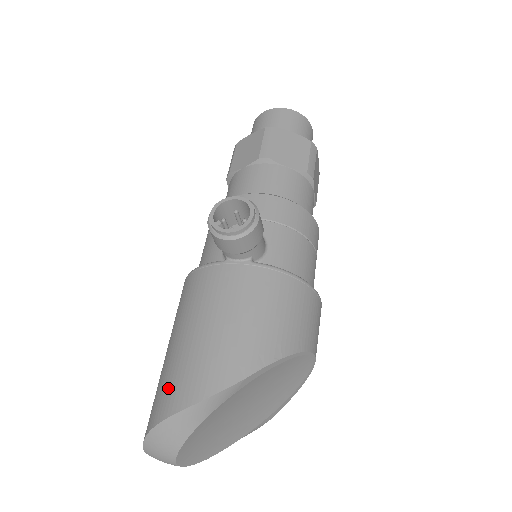
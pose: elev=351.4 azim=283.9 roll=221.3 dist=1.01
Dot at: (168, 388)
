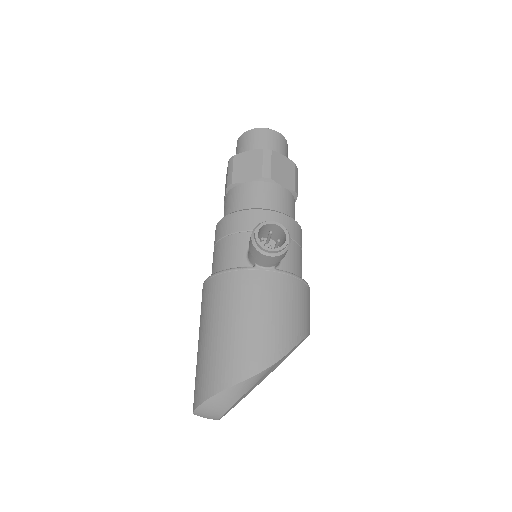
Dot at: (223, 365)
